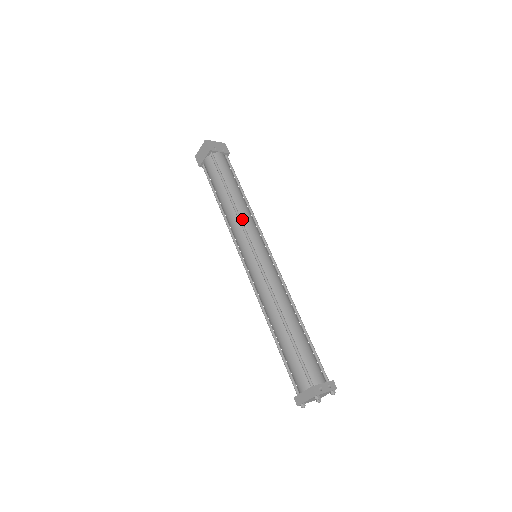
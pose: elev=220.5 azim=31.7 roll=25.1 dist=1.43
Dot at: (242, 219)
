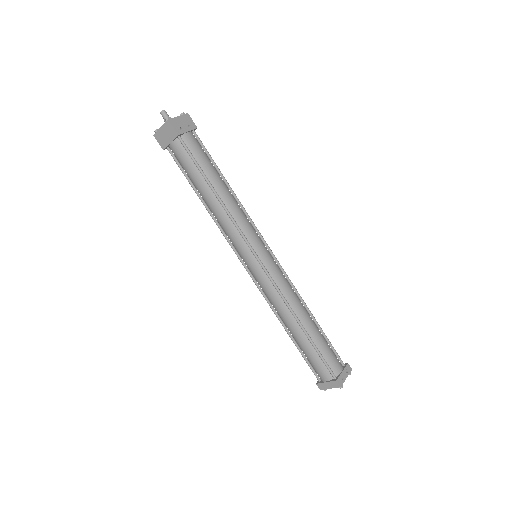
Dot at: (236, 221)
